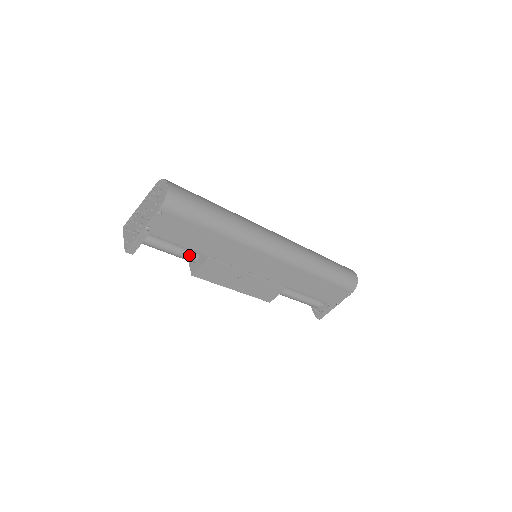
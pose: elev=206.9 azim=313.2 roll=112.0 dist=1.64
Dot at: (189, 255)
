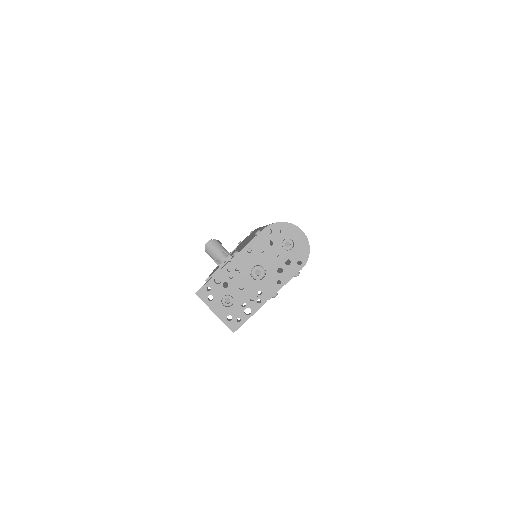
Dot at: occluded
